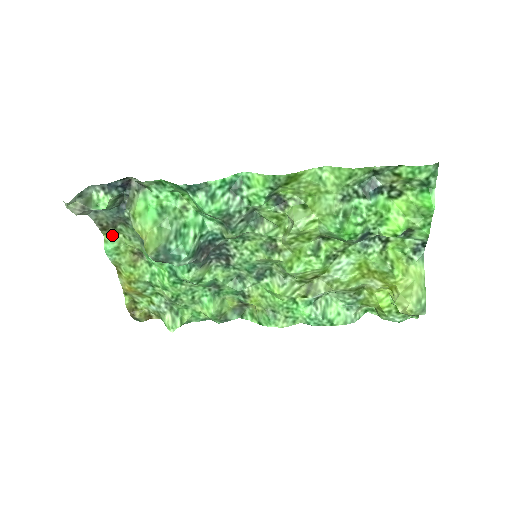
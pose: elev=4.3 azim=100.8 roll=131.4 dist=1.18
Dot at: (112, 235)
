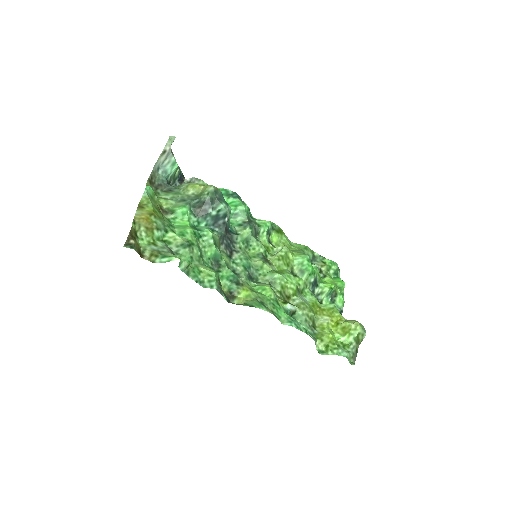
Dot at: occluded
